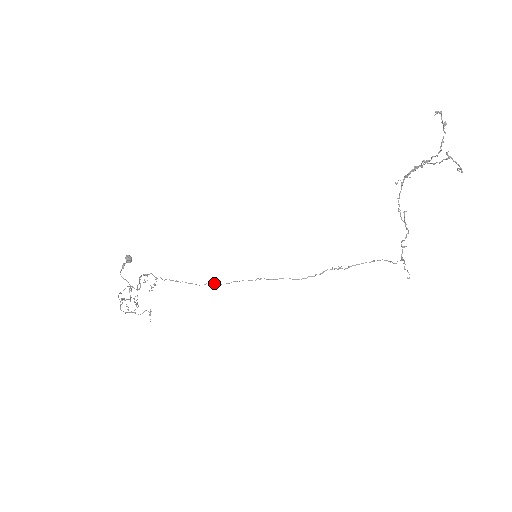
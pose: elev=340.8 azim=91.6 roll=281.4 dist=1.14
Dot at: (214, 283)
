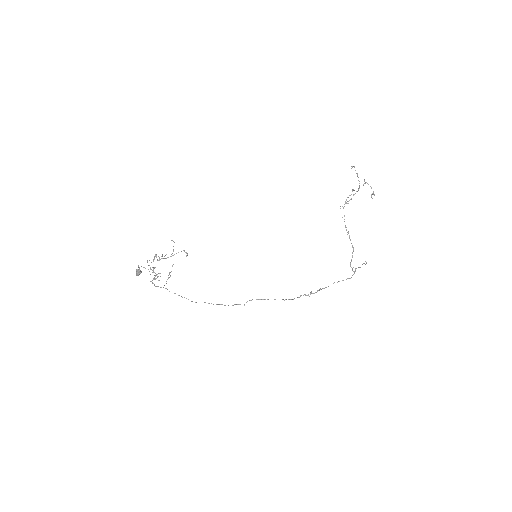
Dot at: (211, 303)
